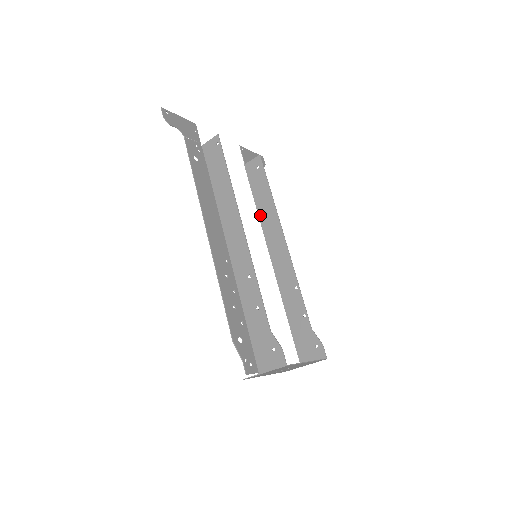
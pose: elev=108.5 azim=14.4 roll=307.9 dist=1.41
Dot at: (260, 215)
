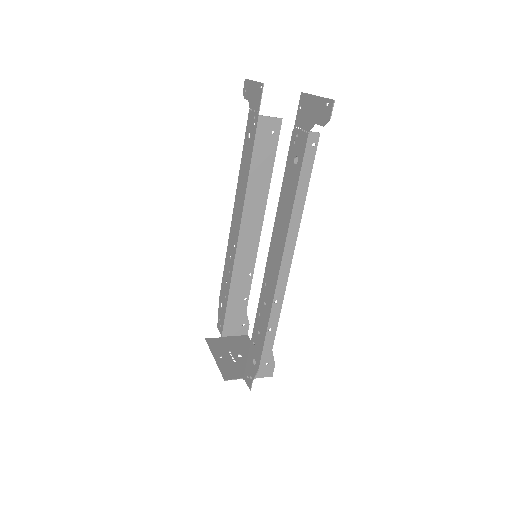
Dot at: (249, 188)
